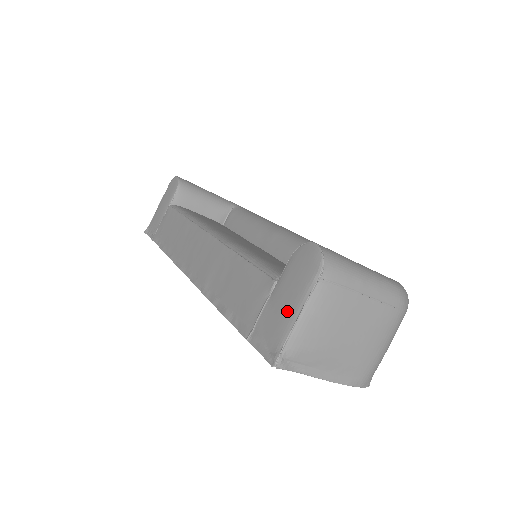
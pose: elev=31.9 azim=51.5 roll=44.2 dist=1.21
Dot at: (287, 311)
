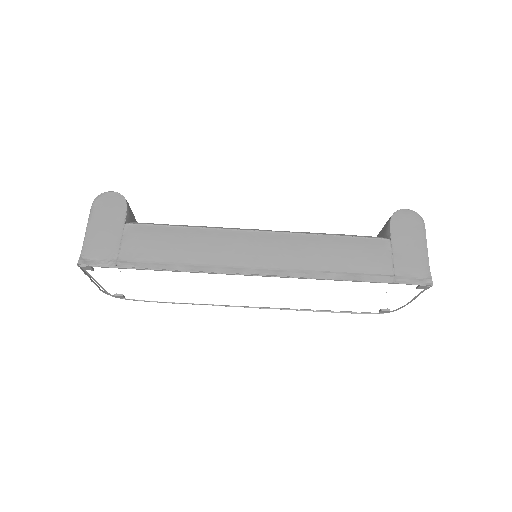
Dot at: (418, 251)
